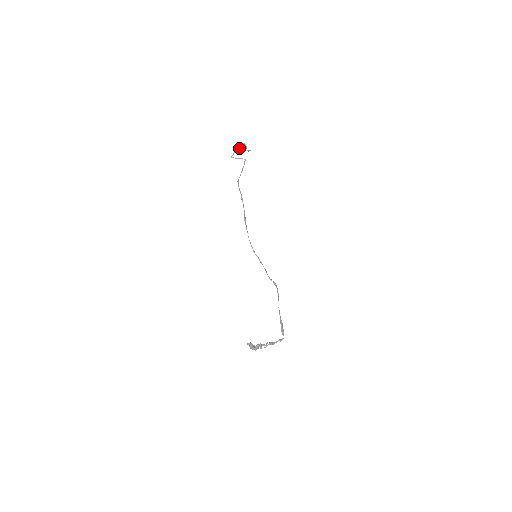
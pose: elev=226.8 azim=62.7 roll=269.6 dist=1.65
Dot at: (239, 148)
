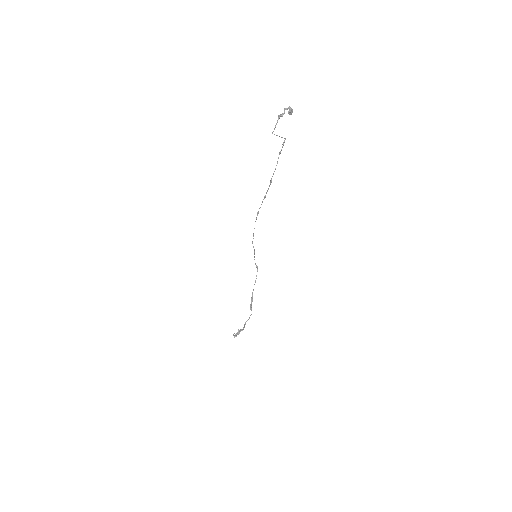
Dot at: (283, 113)
